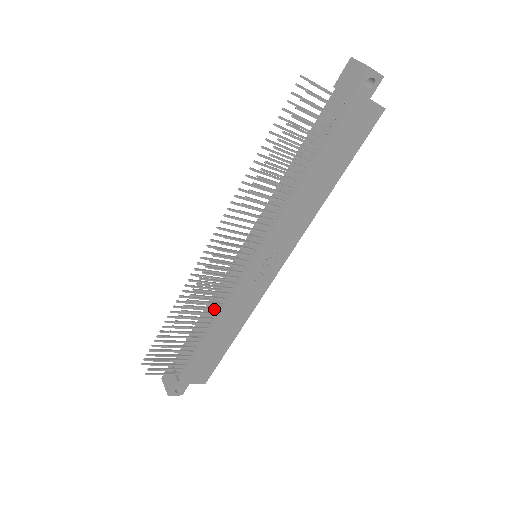
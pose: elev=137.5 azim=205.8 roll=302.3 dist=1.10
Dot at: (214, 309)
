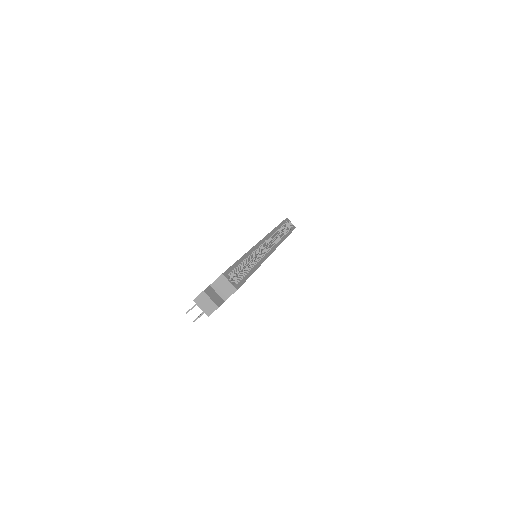
Dot at: occluded
